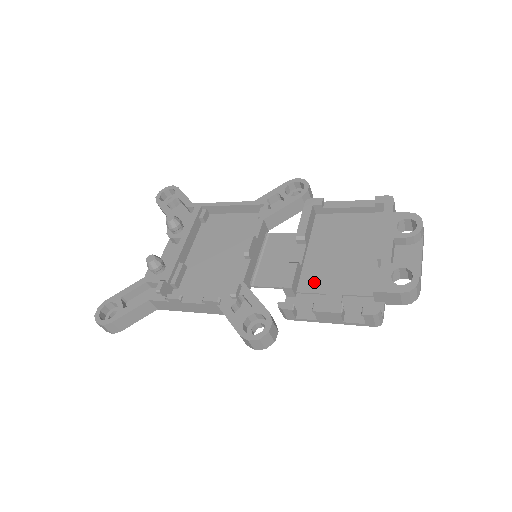
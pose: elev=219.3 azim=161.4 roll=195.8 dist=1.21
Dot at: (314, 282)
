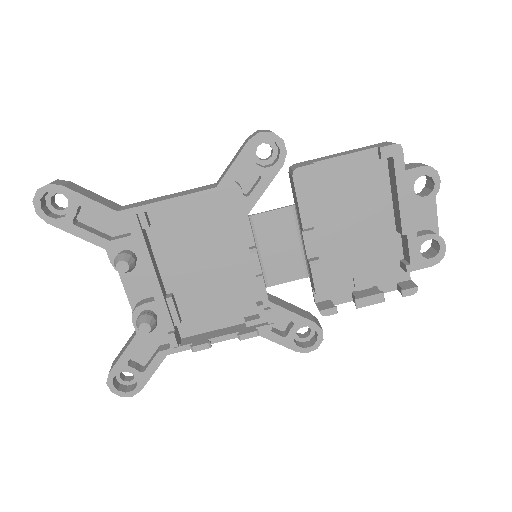
Dot at: (336, 266)
